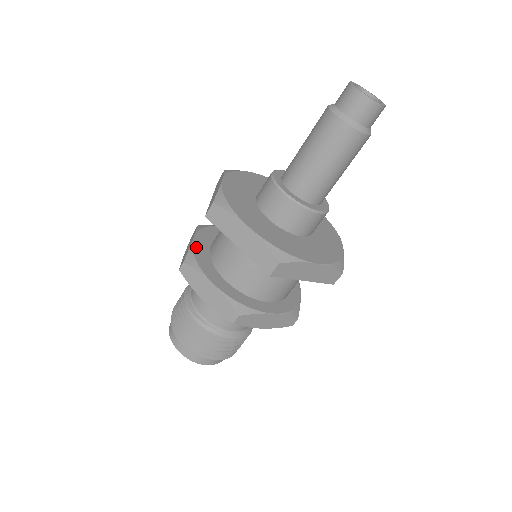
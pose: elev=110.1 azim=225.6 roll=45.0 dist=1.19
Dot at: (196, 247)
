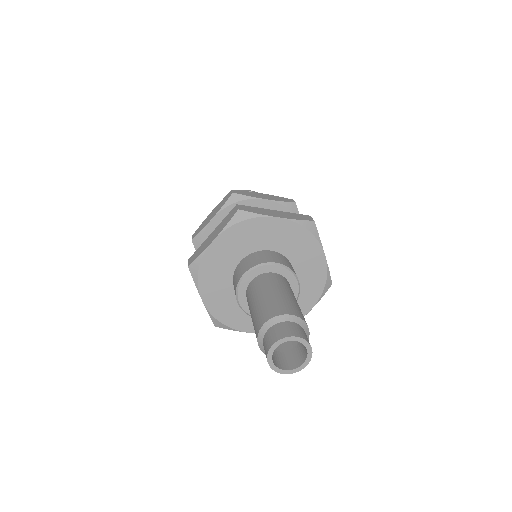
Dot at: (208, 230)
